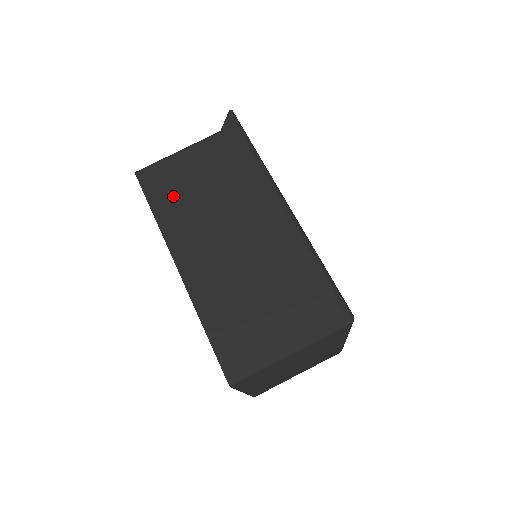
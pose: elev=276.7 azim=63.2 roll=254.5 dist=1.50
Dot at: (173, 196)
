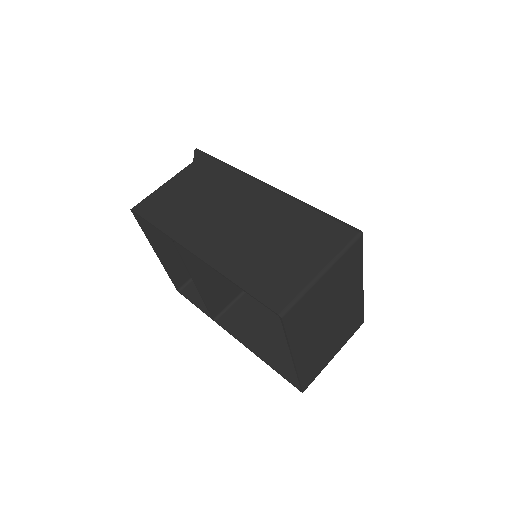
Dot at: (171, 211)
